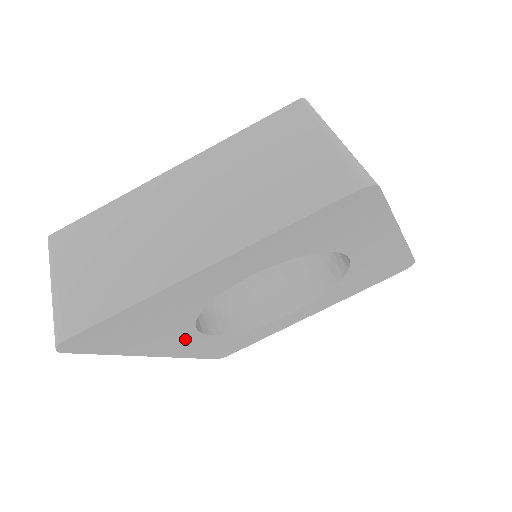
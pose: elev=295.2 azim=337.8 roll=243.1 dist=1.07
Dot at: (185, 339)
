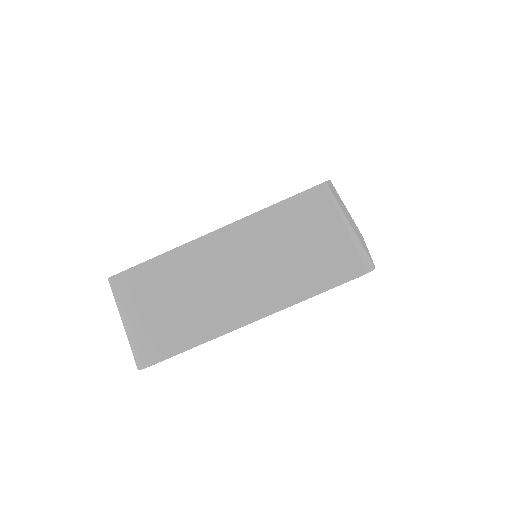
Dot at: occluded
